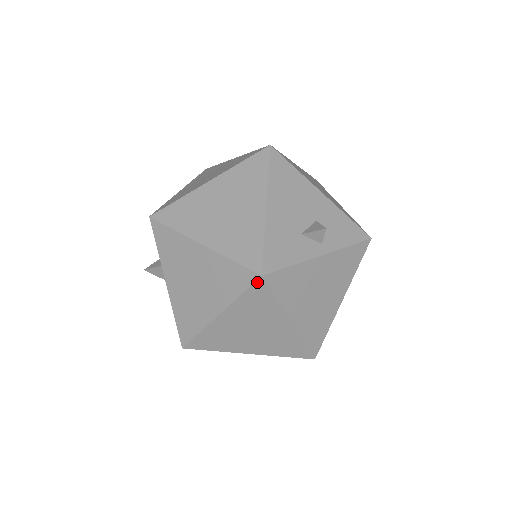
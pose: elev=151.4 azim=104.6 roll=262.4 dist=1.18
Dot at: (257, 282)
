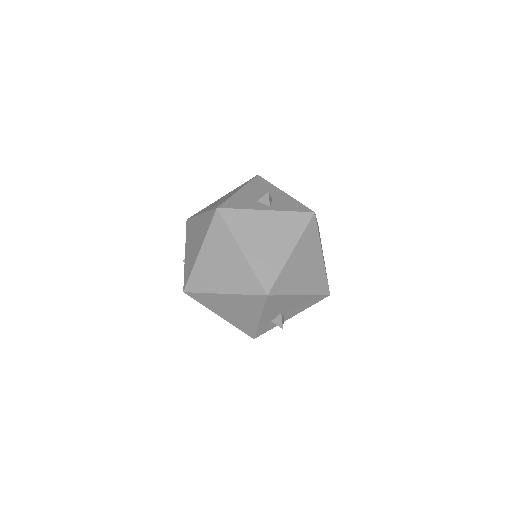
Dot at: (215, 214)
